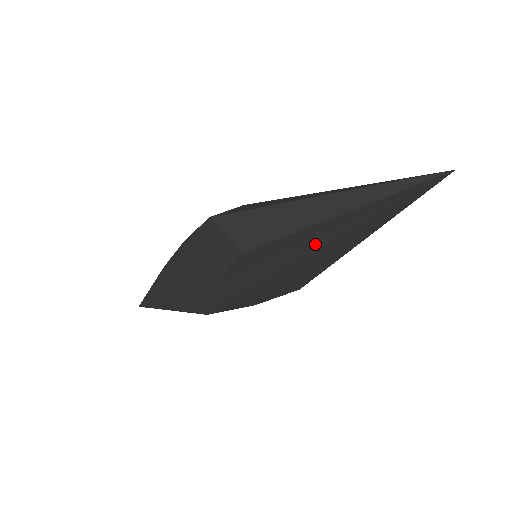
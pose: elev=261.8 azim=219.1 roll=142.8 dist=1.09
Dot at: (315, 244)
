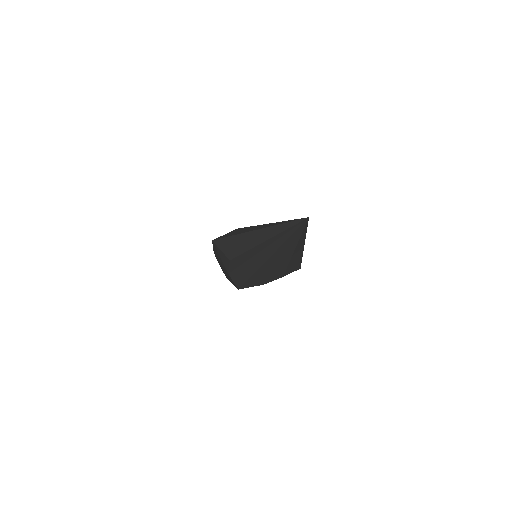
Dot at: (264, 256)
